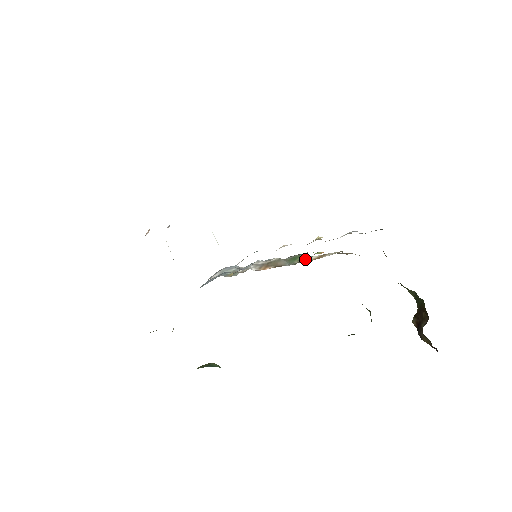
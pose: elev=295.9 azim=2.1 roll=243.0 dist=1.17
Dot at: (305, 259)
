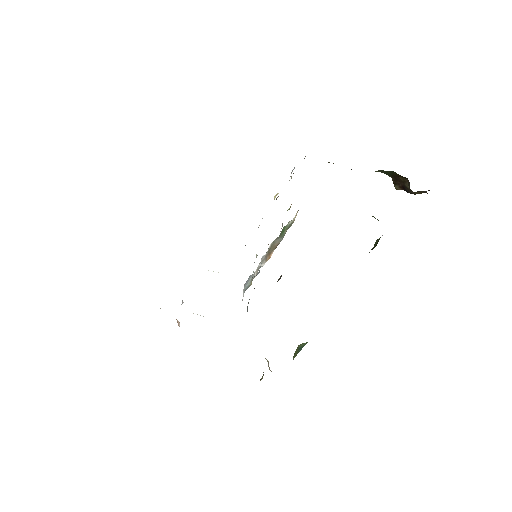
Dot at: (290, 224)
